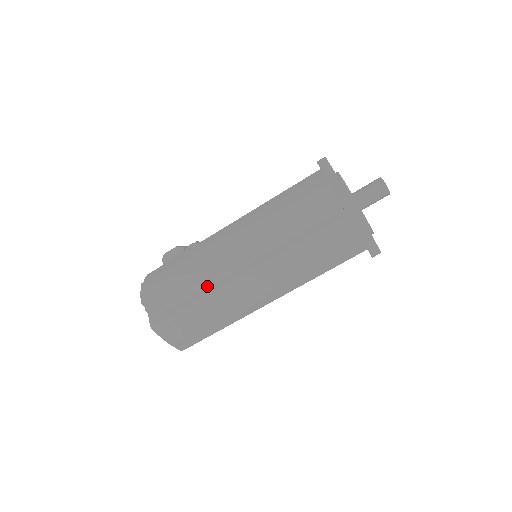
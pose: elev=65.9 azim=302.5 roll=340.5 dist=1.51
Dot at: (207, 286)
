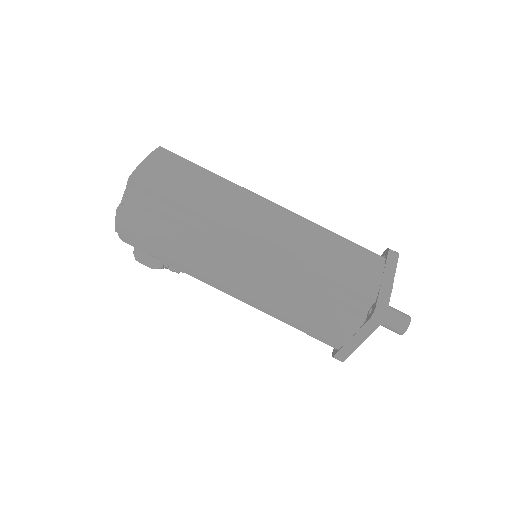
Dot at: occluded
